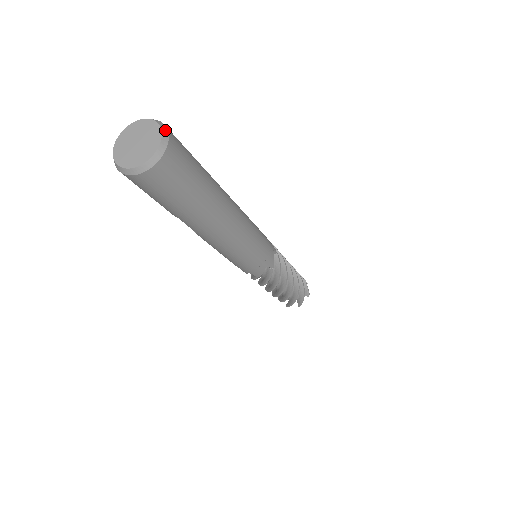
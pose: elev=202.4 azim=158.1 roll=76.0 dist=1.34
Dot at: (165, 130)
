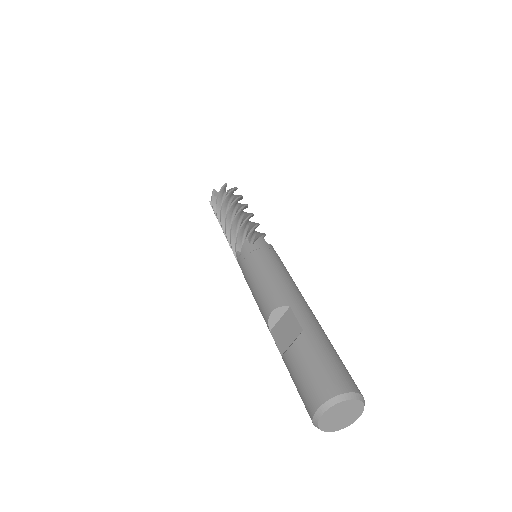
Dot at: (359, 415)
